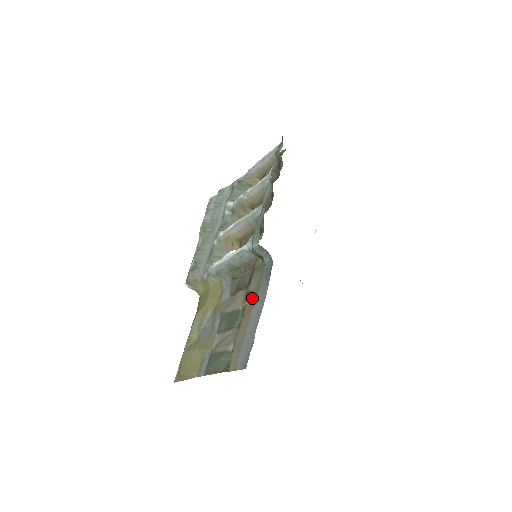
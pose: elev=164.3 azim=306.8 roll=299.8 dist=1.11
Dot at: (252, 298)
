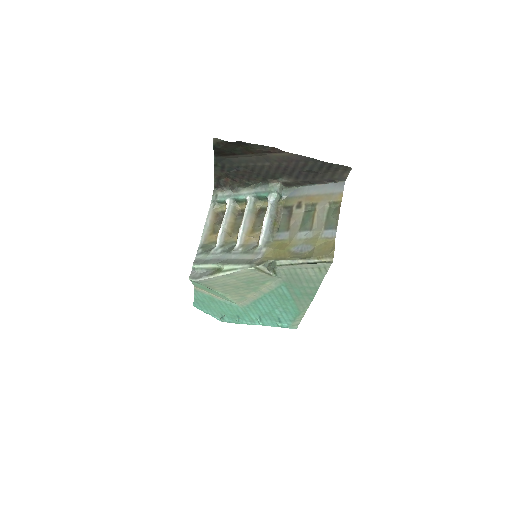
Dot at: (303, 200)
